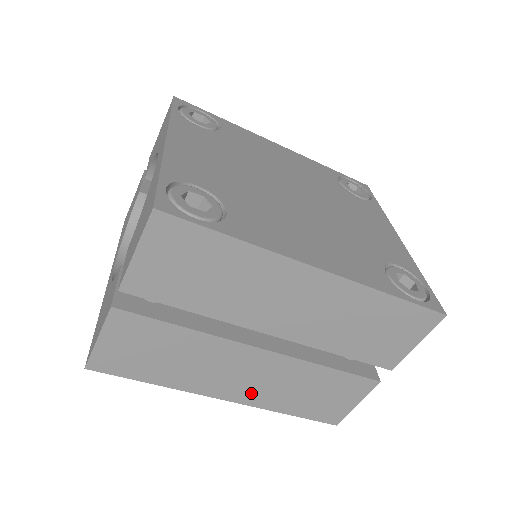
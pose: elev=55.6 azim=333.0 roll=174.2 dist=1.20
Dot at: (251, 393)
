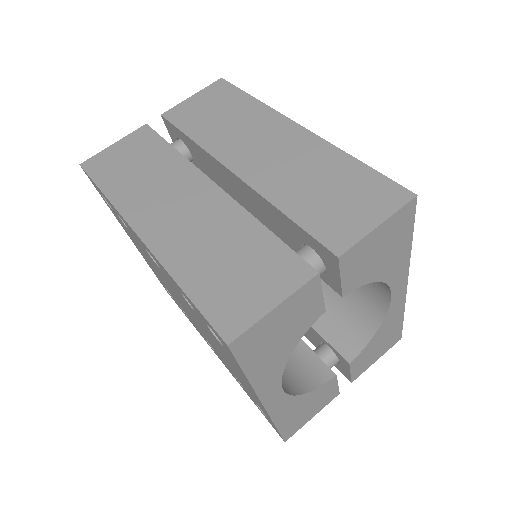
Dot at: (169, 236)
